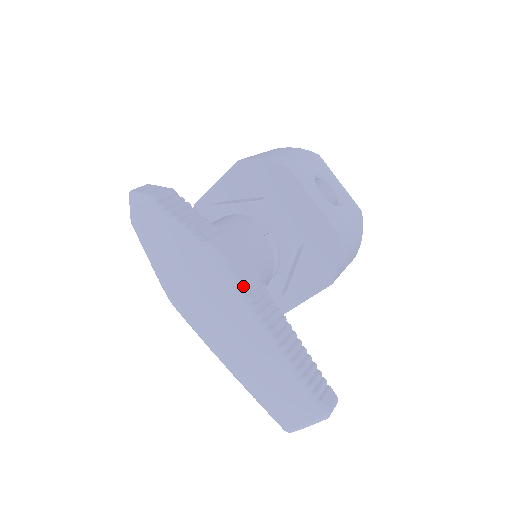
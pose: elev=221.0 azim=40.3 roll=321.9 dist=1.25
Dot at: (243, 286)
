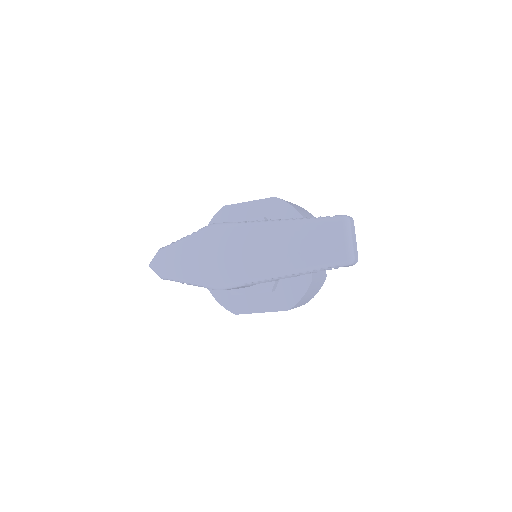
Dot at: (234, 222)
